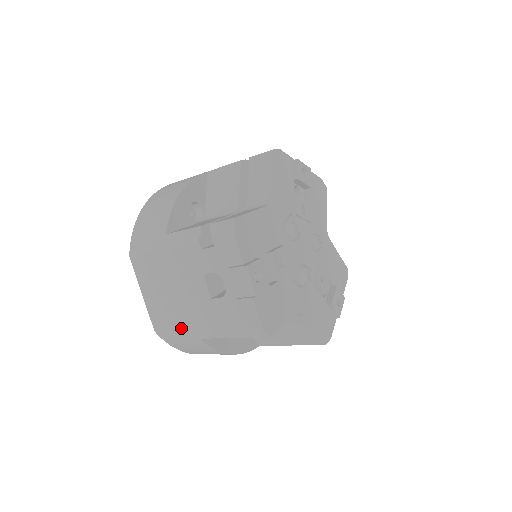
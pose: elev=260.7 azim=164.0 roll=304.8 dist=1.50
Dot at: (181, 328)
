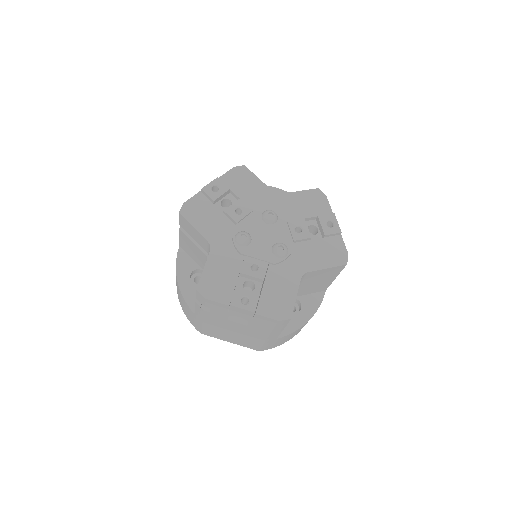
Dot at: (262, 343)
